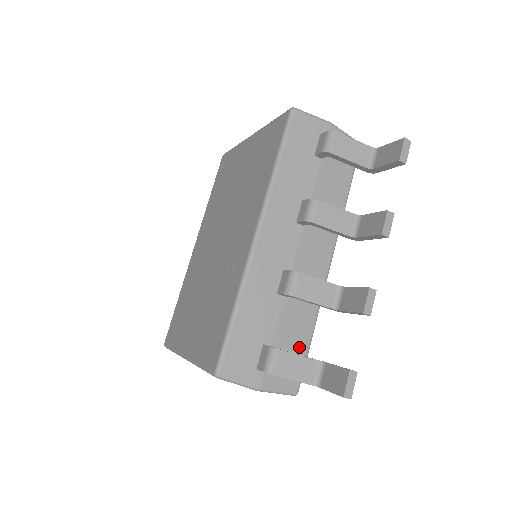
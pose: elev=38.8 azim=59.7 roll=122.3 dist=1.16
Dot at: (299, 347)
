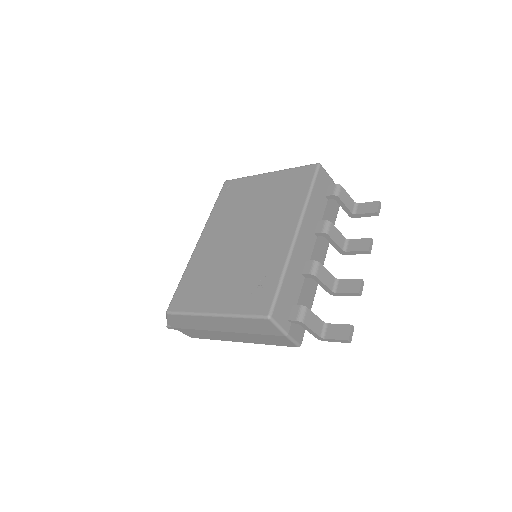
Dot at: occluded
